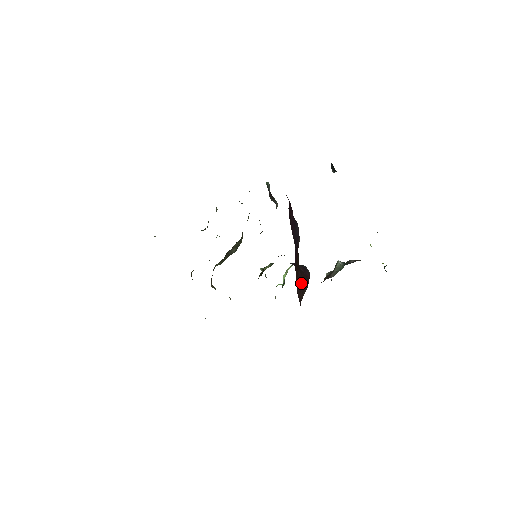
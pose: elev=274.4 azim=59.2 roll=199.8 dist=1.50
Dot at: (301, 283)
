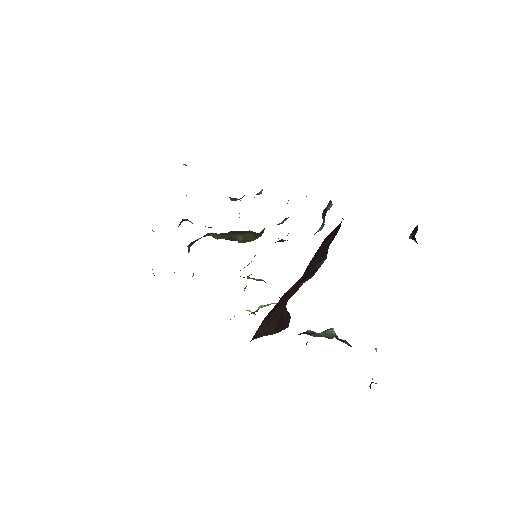
Dot at: (273, 322)
